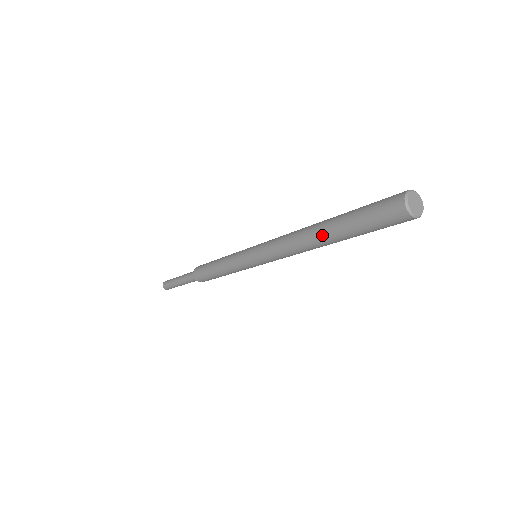
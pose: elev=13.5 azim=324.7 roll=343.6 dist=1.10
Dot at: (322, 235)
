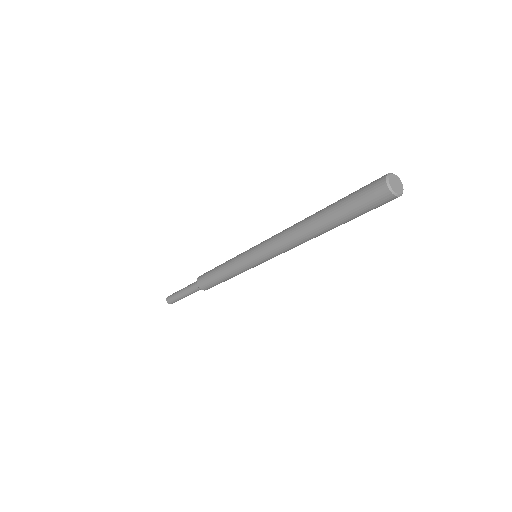
Dot at: (319, 229)
